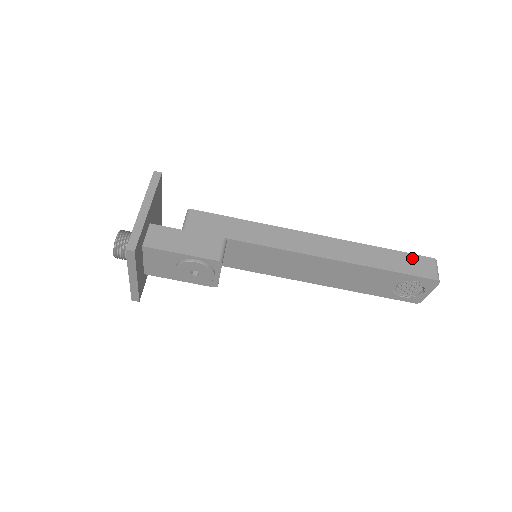
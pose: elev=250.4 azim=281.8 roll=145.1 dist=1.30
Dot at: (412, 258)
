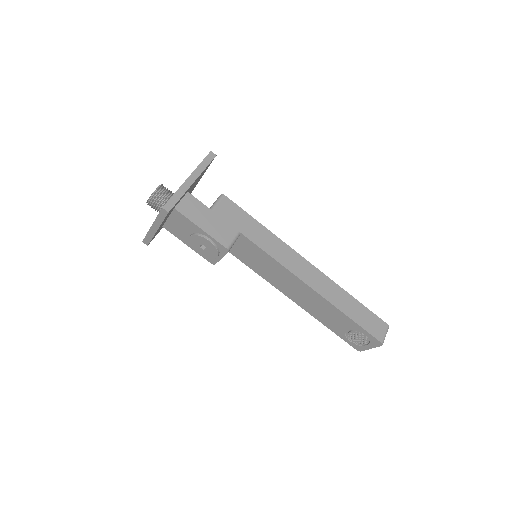
Dot at: (372, 317)
